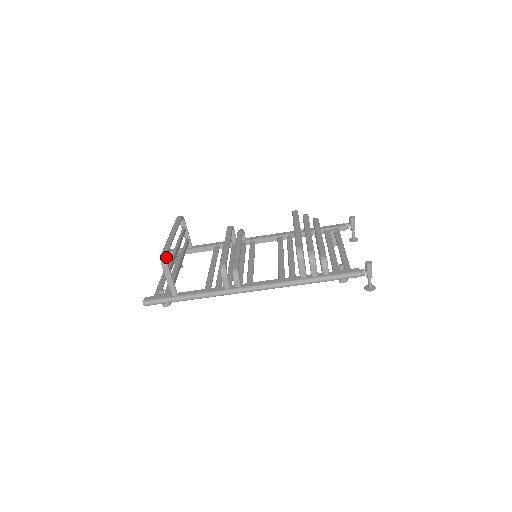
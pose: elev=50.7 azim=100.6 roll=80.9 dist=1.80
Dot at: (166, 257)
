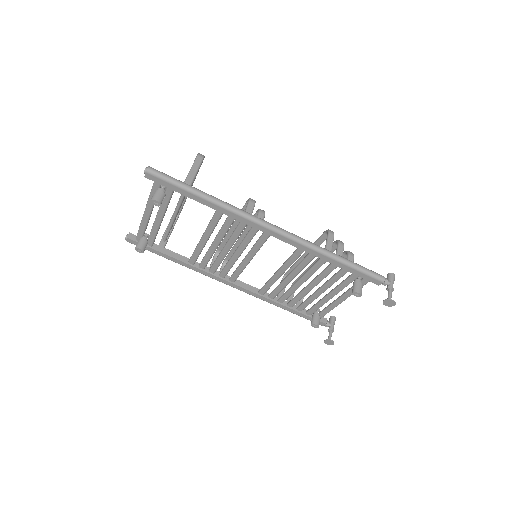
Dot at: (204, 156)
